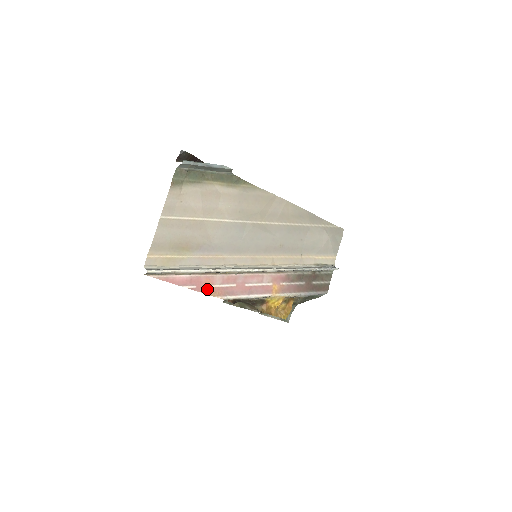
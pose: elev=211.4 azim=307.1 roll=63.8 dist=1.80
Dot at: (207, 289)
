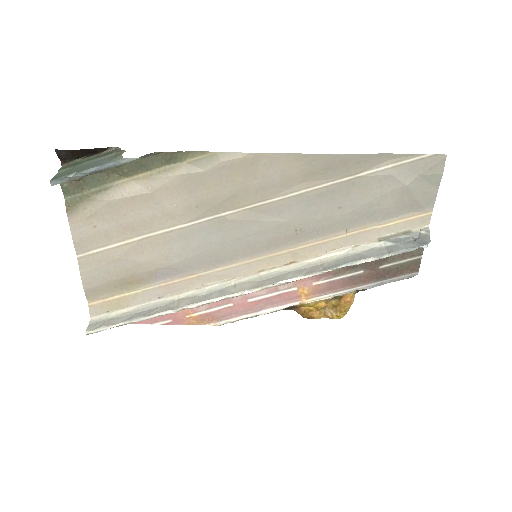
Dot at: (189, 319)
